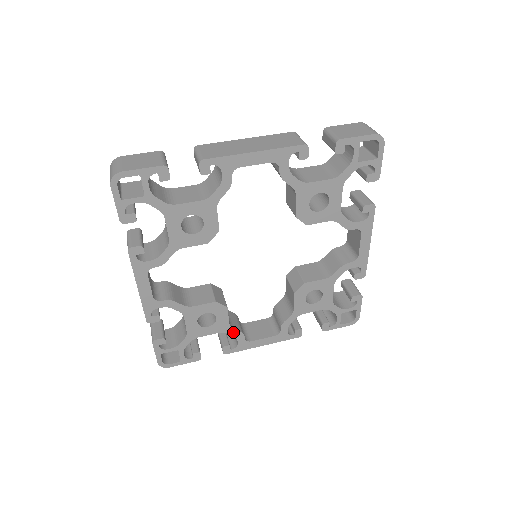
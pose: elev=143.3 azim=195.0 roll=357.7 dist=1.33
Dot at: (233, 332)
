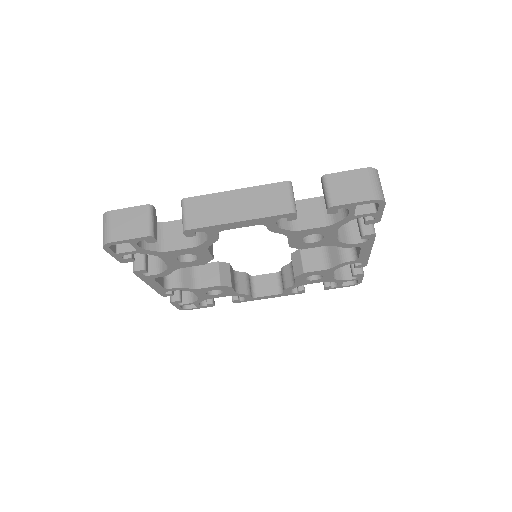
Dot at: (240, 295)
